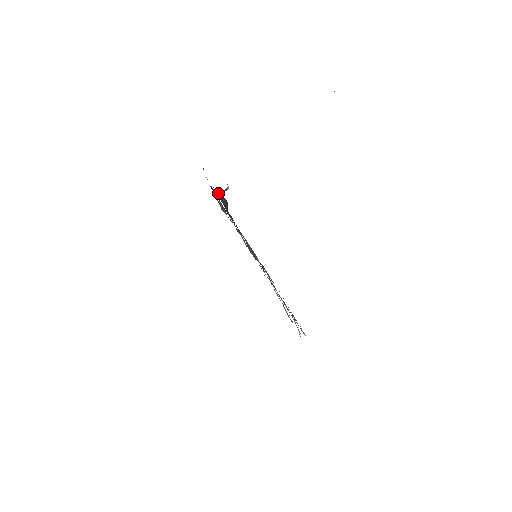
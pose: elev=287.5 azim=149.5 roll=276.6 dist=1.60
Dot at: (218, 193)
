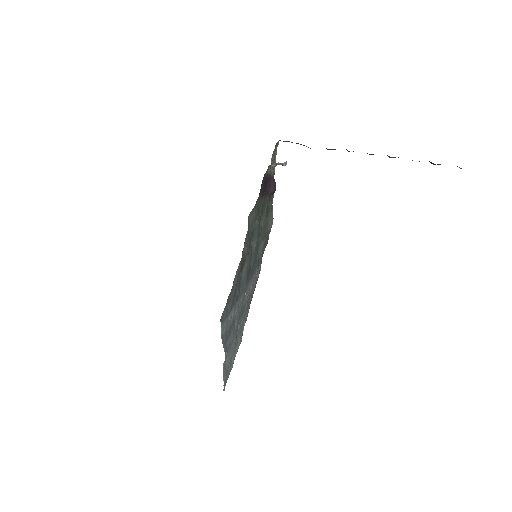
Dot at: occluded
